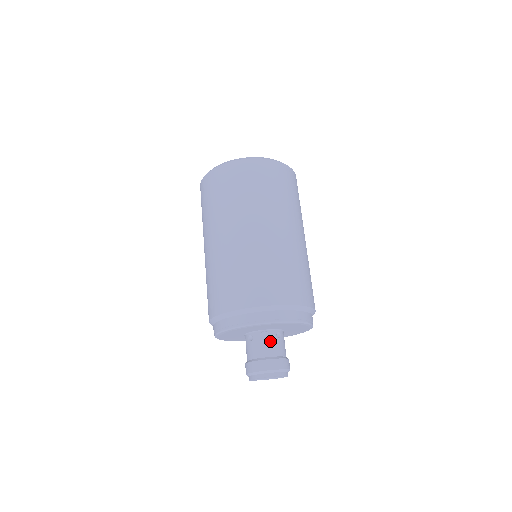
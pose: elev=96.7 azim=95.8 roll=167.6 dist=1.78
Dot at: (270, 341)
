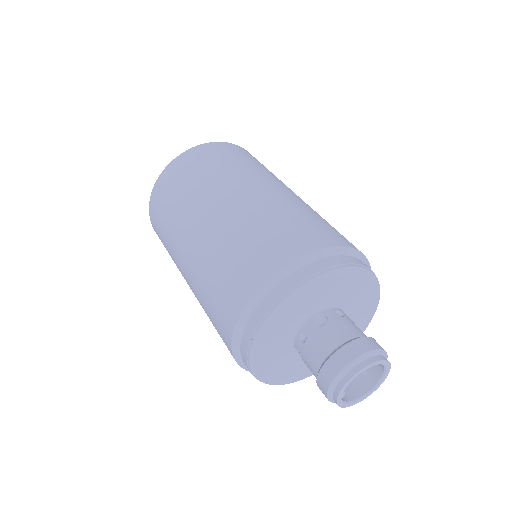
Dot at: (332, 323)
